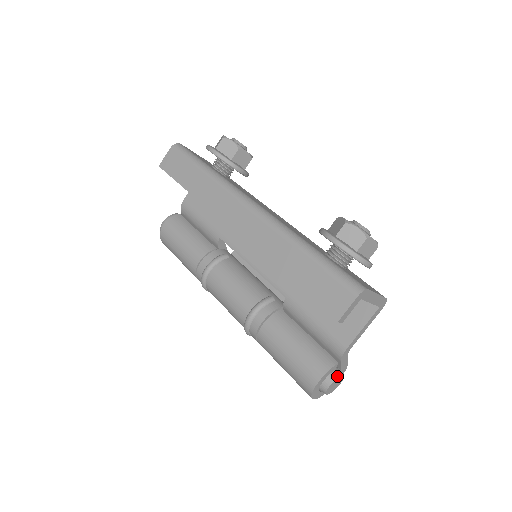
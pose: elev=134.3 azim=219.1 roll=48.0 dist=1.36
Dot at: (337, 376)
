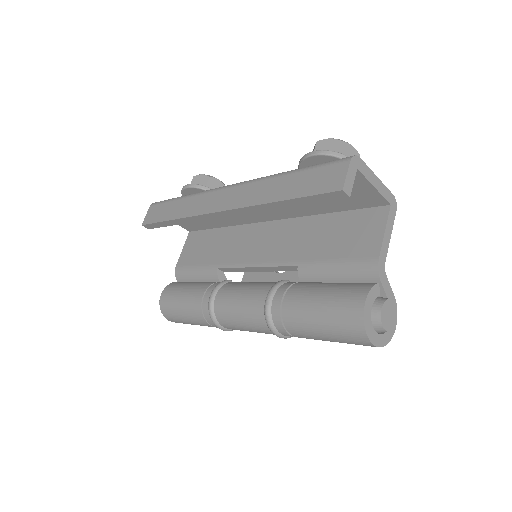
Dot at: (385, 299)
